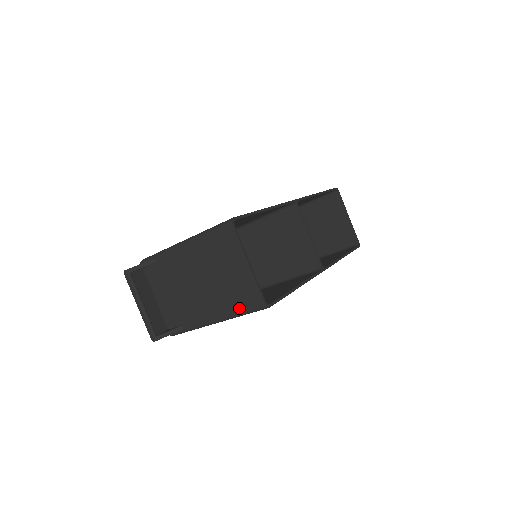
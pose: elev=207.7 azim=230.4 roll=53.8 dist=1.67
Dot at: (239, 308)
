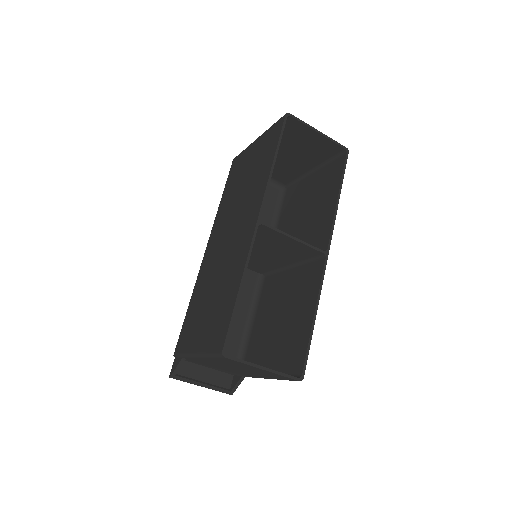
Dot at: (279, 379)
